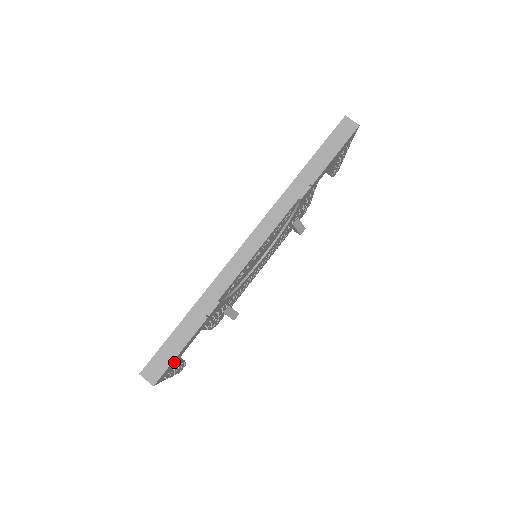
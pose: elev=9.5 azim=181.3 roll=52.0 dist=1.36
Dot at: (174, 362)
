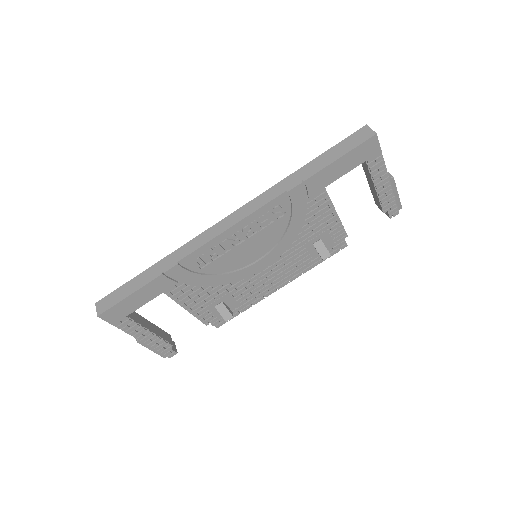
Dot at: (127, 308)
